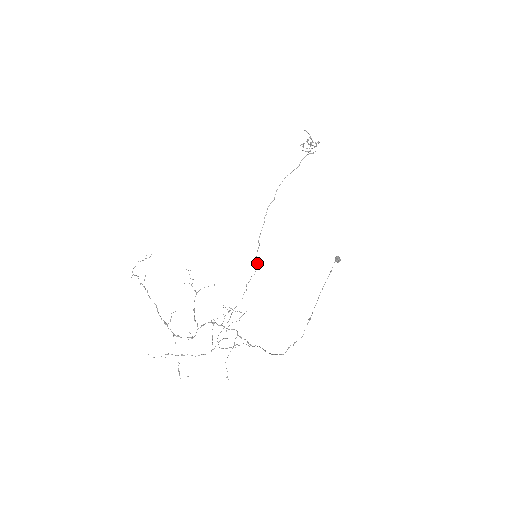
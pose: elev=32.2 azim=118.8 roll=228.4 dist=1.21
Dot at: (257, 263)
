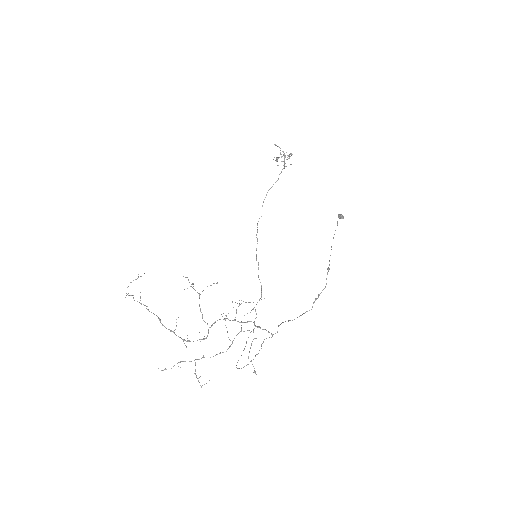
Dot at: (261, 285)
